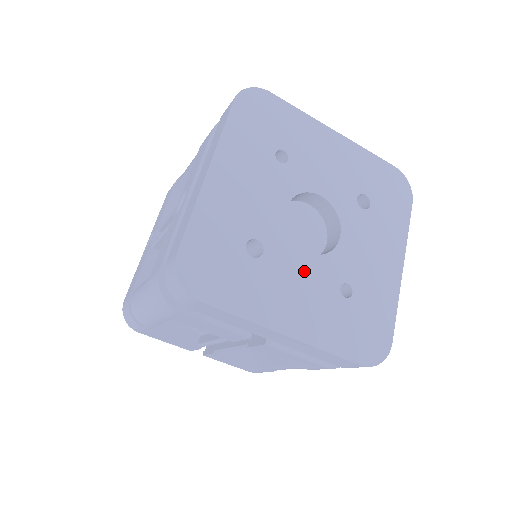
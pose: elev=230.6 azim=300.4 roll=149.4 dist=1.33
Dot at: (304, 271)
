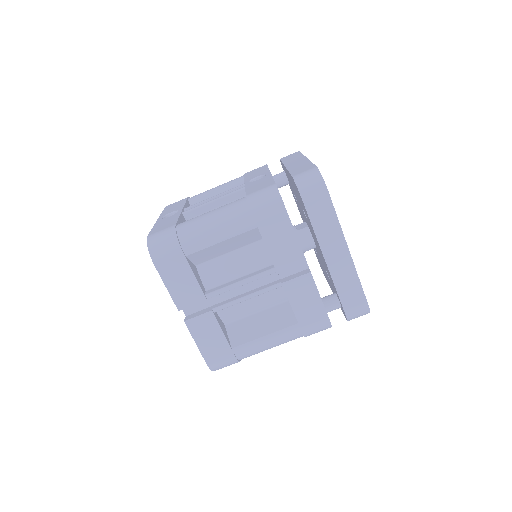
Dot at: occluded
